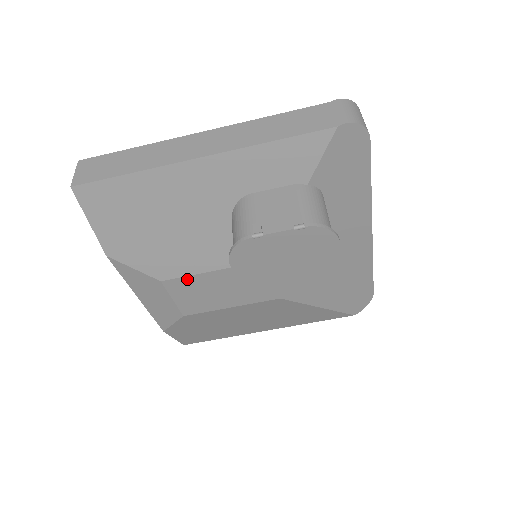
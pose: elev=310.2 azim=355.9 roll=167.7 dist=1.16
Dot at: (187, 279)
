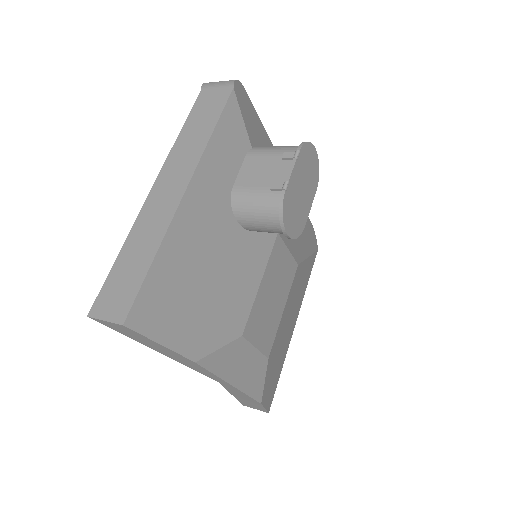
Dot at: (253, 312)
